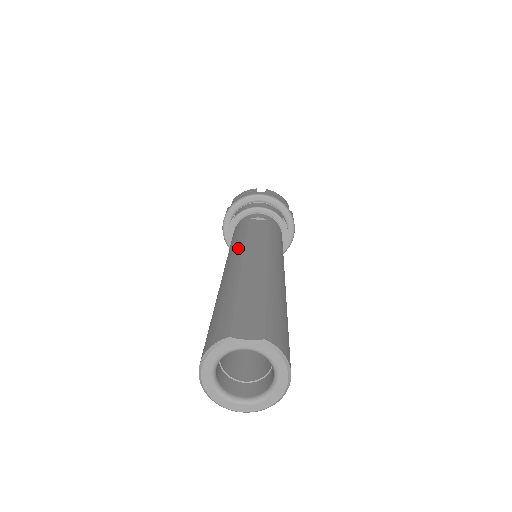
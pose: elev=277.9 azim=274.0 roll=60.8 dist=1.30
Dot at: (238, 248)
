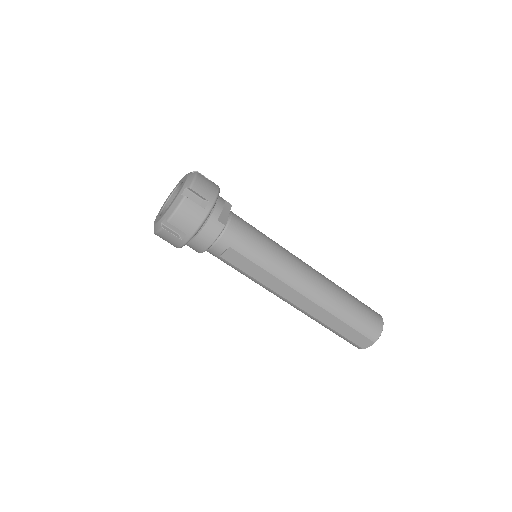
Dot at: (273, 293)
